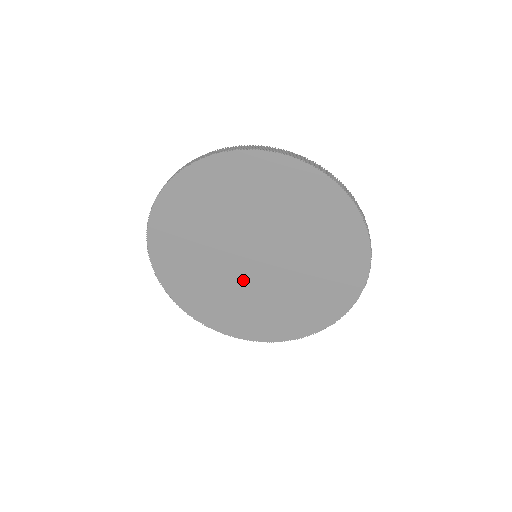
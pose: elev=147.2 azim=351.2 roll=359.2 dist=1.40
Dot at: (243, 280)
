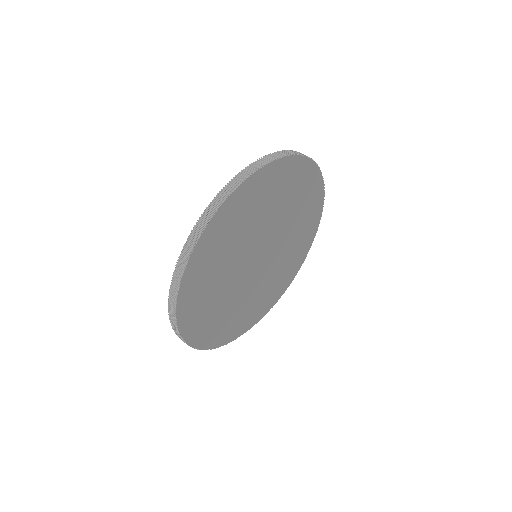
Dot at: (243, 283)
